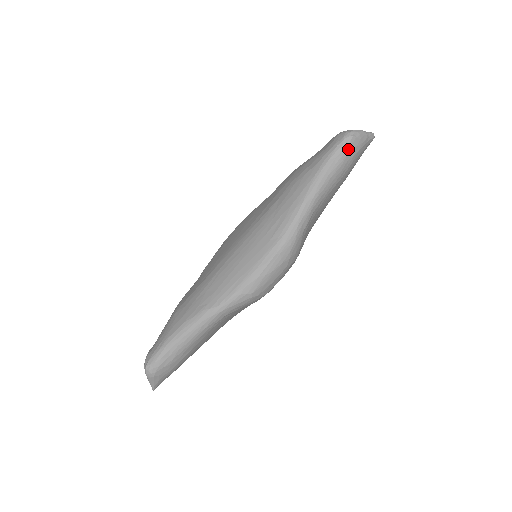
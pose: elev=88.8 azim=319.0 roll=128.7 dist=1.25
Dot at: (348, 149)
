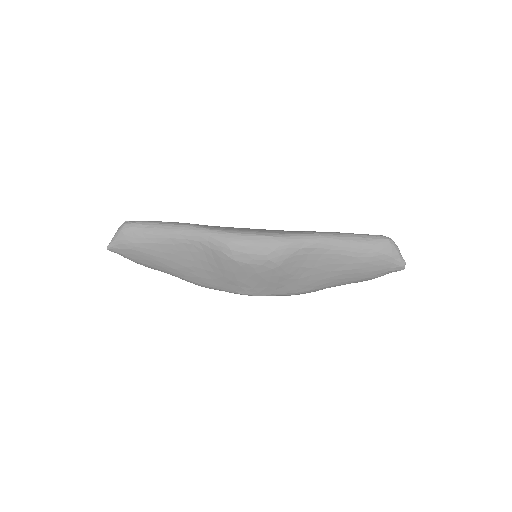
Dot at: (378, 242)
